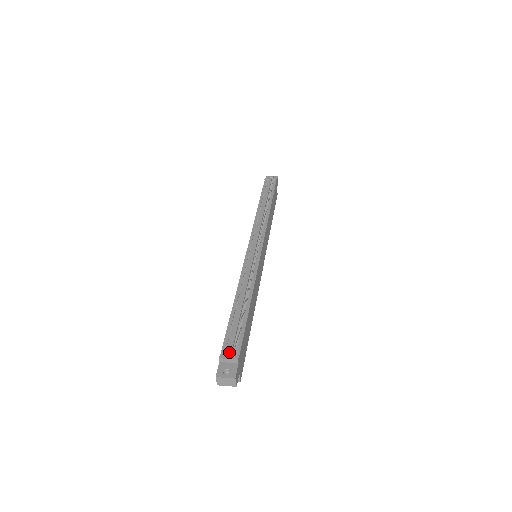
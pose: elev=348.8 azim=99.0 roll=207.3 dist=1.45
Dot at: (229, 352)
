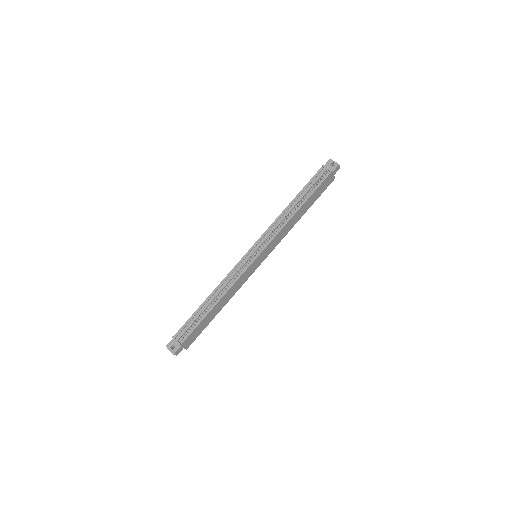
Dot at: (179, 337)
